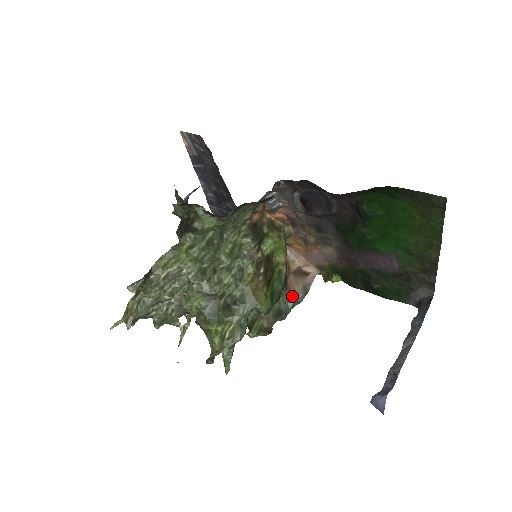
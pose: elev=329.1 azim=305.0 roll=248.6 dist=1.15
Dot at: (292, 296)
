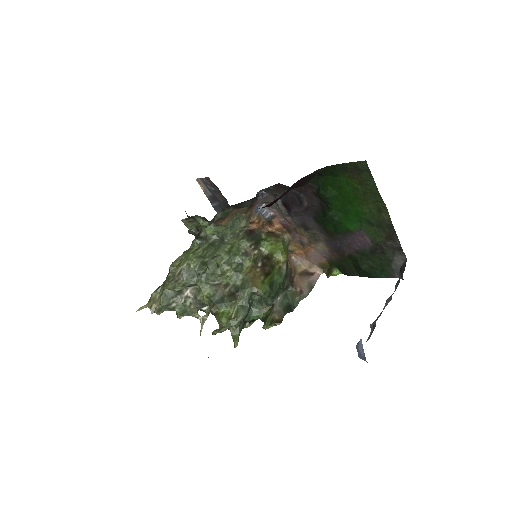
Dot at: (298, 292)
